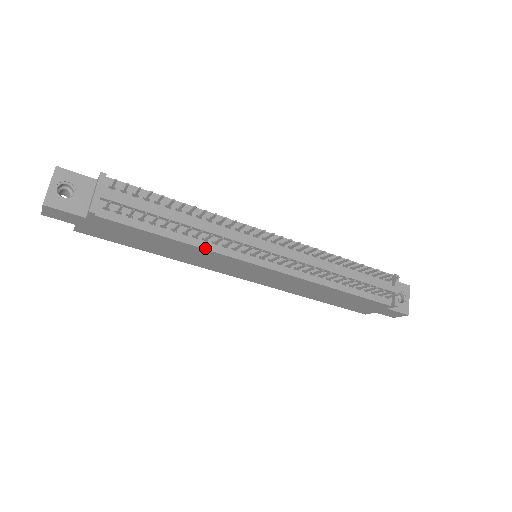
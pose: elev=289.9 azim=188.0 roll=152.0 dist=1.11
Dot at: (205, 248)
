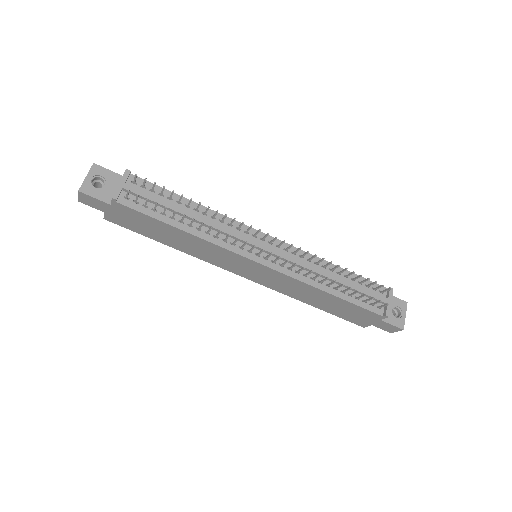
Dot at: (206, 240)
